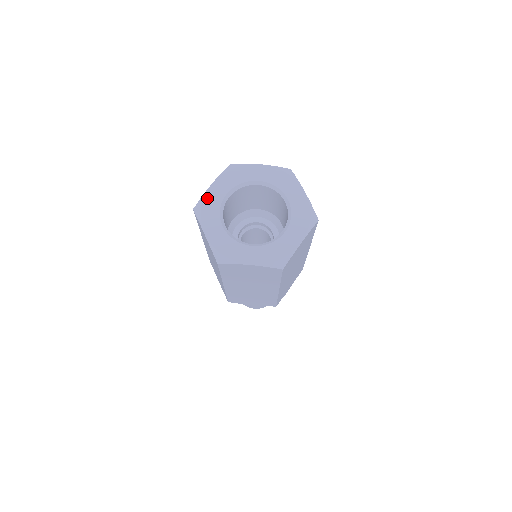
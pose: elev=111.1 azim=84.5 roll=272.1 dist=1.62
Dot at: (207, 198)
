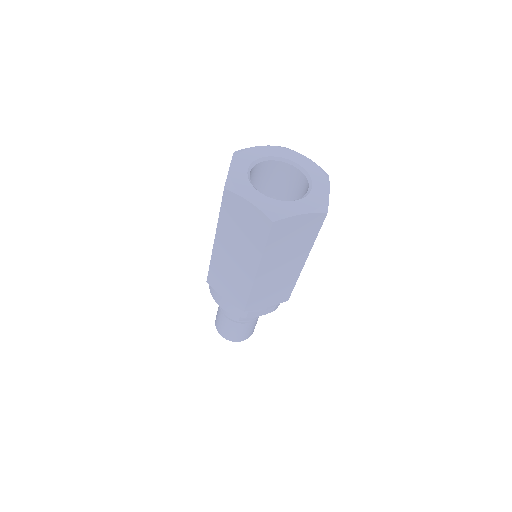
Dot at: (233, 176)
